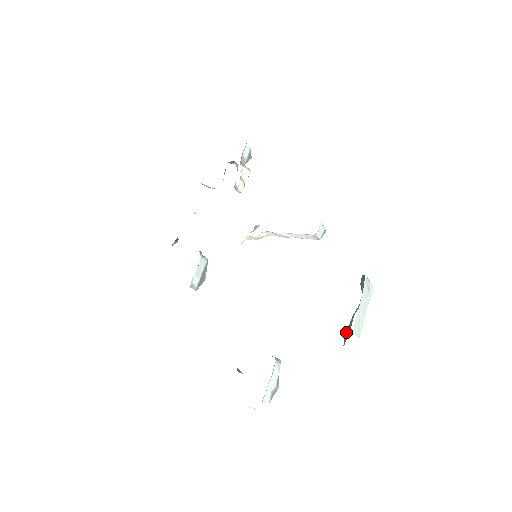
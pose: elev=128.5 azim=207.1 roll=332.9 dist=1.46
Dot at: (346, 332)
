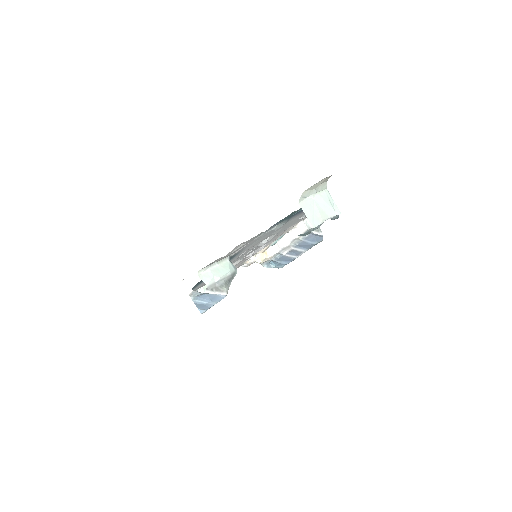
Dot at: occluded
